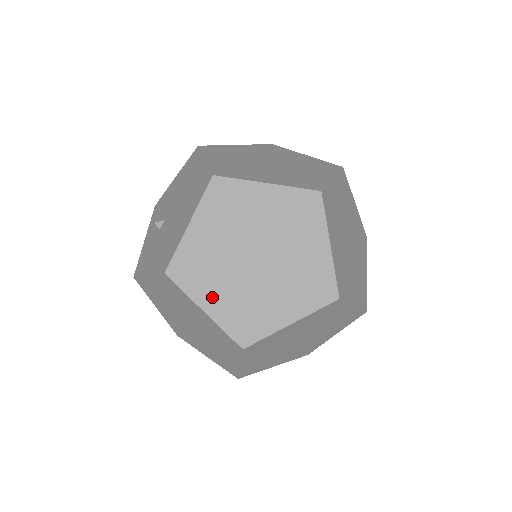
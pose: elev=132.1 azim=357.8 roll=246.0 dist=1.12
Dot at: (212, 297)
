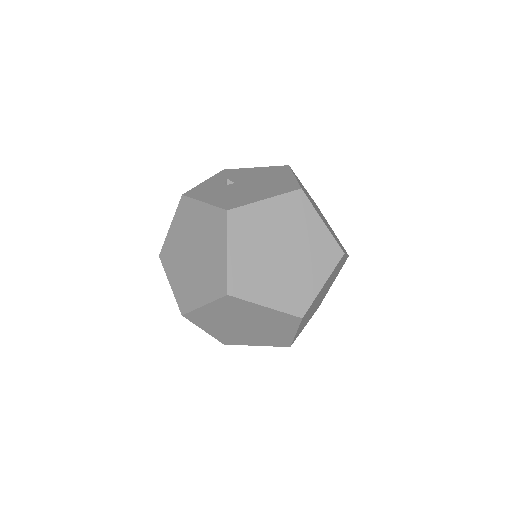
Dot at: (239, 249)
